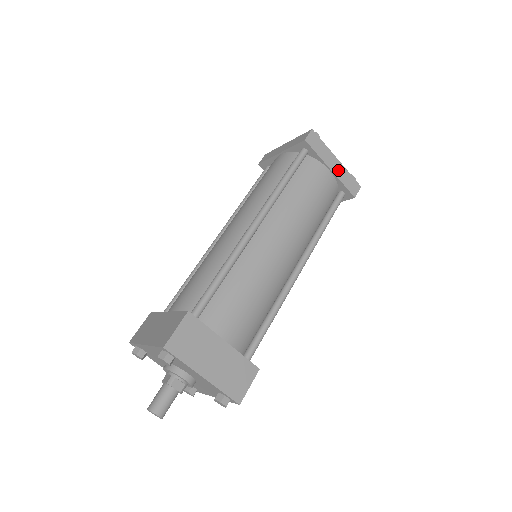
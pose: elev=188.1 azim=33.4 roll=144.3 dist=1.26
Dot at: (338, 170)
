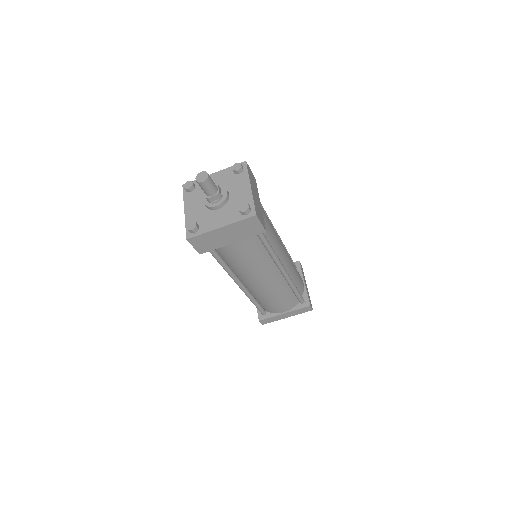
Dot at: occluded
